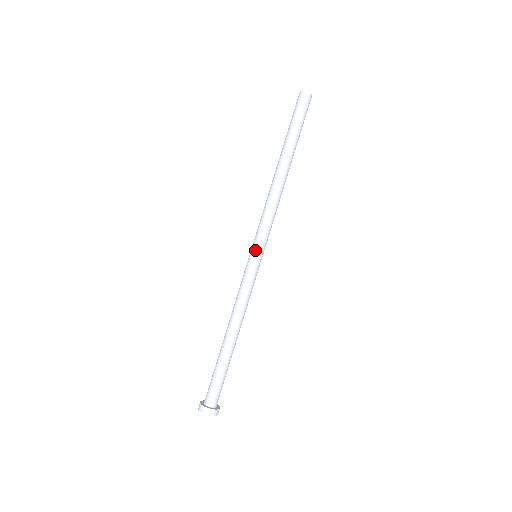
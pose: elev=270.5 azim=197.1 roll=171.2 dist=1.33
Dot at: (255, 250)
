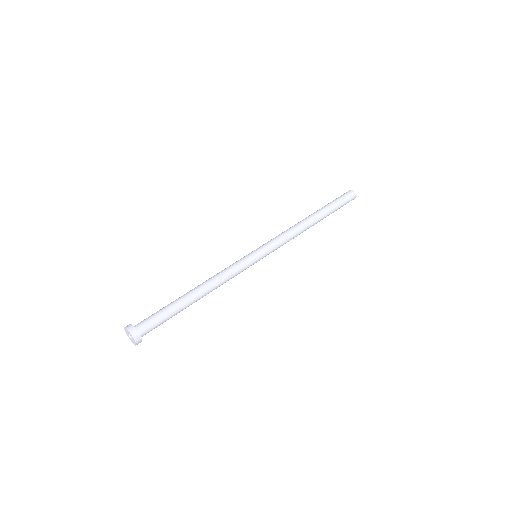
Dot at: (262, 252)
